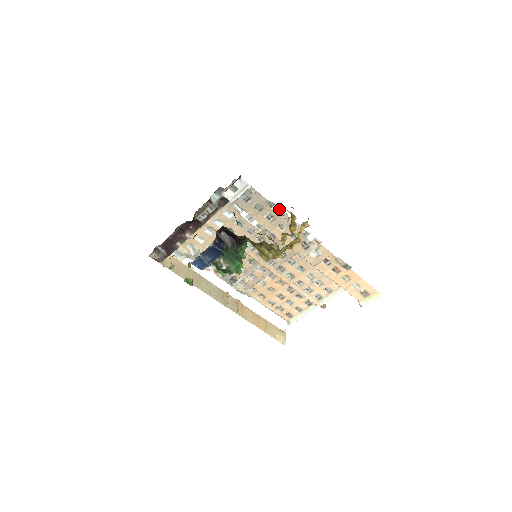
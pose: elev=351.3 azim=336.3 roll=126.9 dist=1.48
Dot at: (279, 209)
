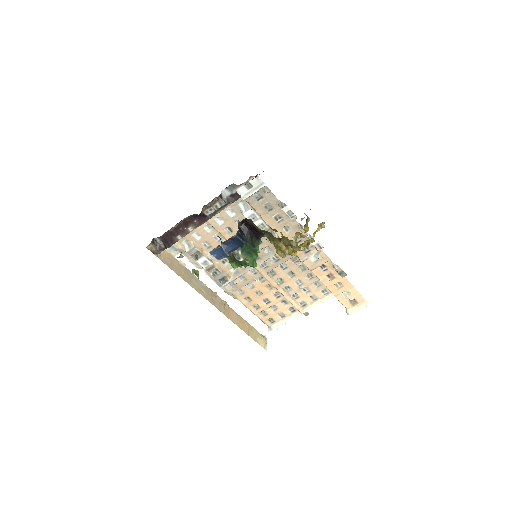
Dot at: (289, 210)
